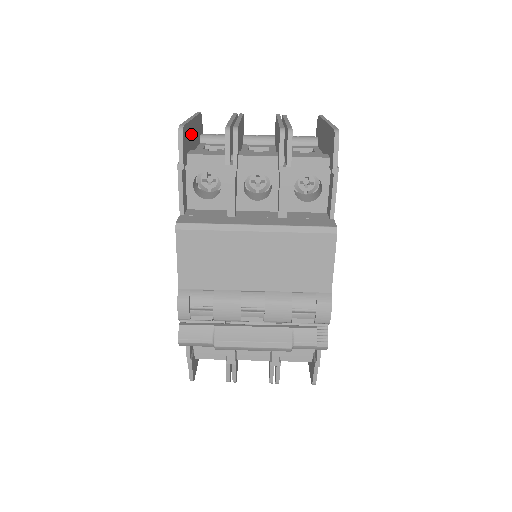
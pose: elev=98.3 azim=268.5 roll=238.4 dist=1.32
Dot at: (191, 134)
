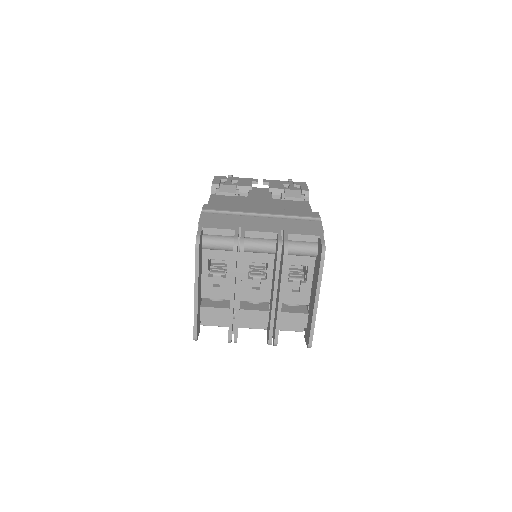
Dot at: (199, 302)
